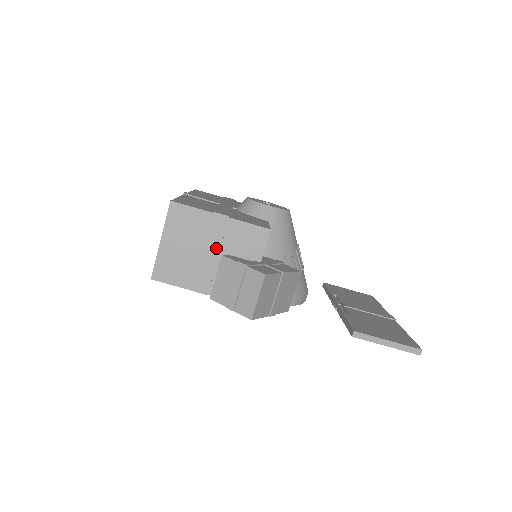
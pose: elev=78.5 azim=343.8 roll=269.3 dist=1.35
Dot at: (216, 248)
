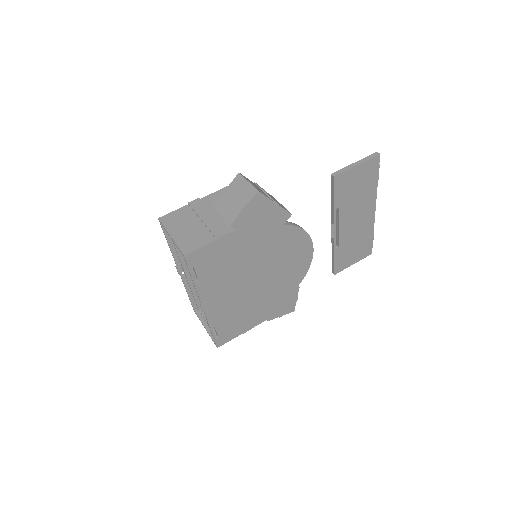
Dot at: (207, 213)
